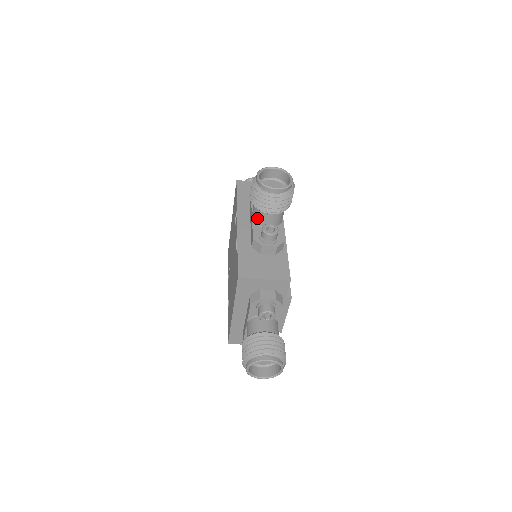
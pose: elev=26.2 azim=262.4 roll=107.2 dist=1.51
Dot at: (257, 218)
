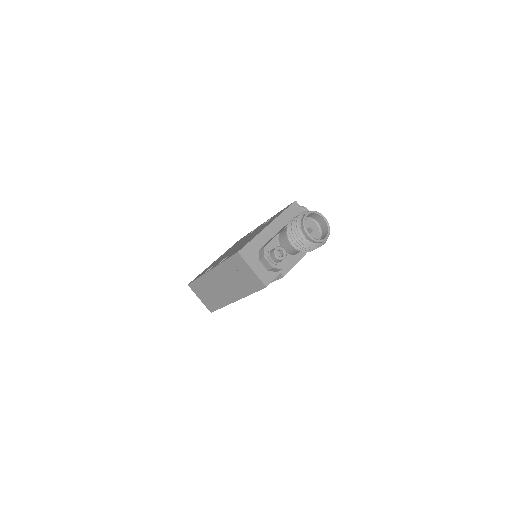
Dot at: occluded
